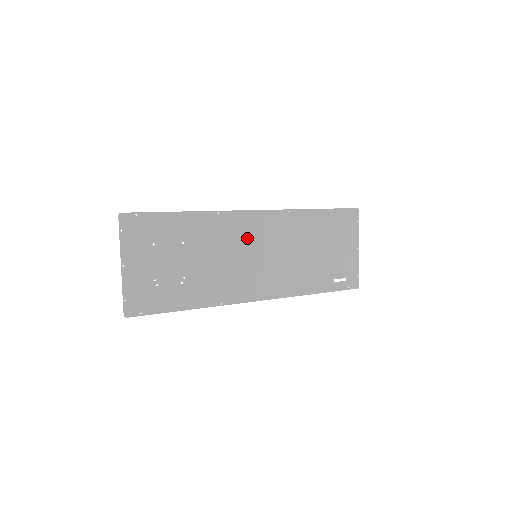
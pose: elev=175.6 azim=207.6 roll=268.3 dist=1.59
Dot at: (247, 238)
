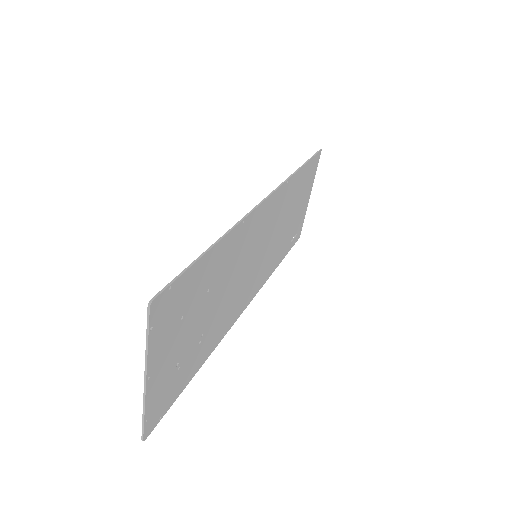
Dot at: (255, 239)
